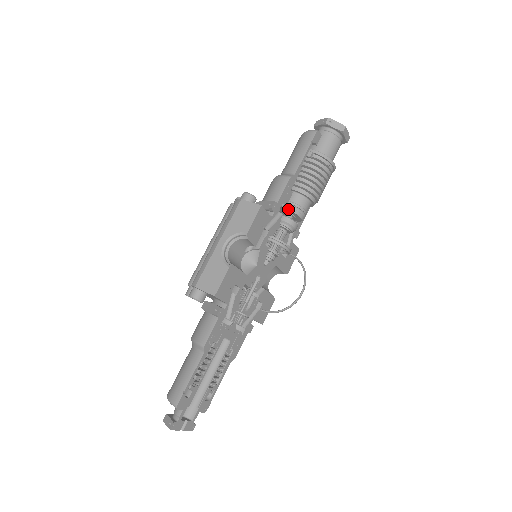
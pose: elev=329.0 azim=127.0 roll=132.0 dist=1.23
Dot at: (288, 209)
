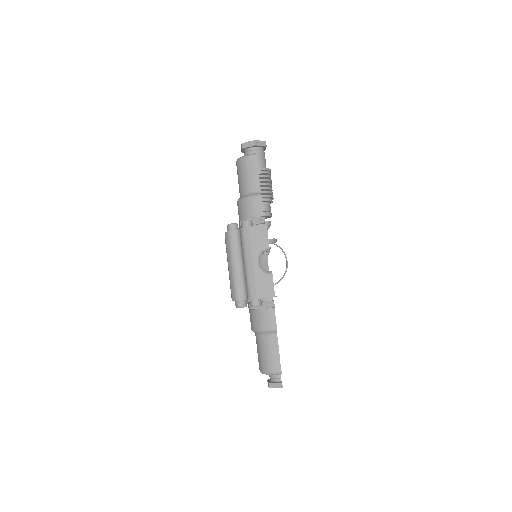
Dot at: (265, 216)
